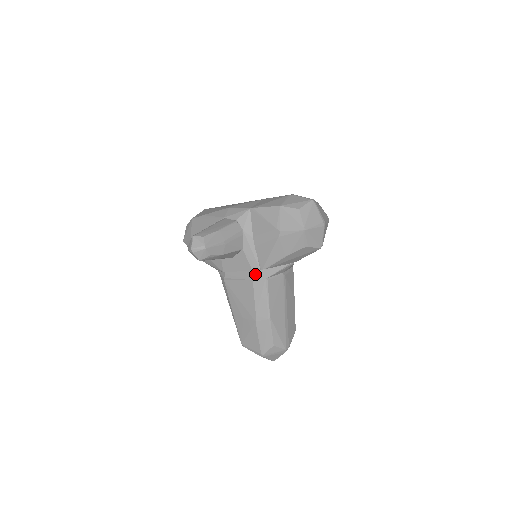
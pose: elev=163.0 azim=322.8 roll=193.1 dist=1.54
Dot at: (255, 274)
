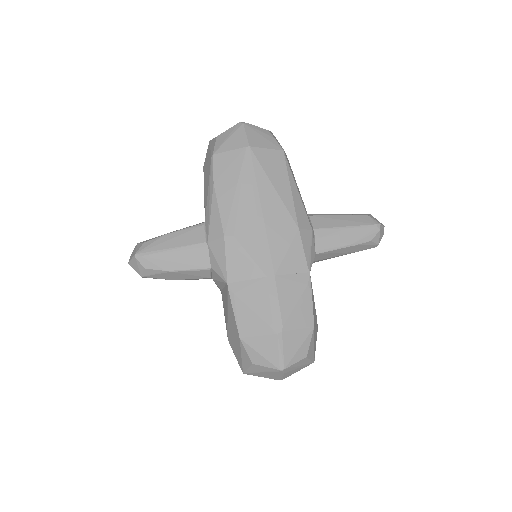
Dot at: occluded
